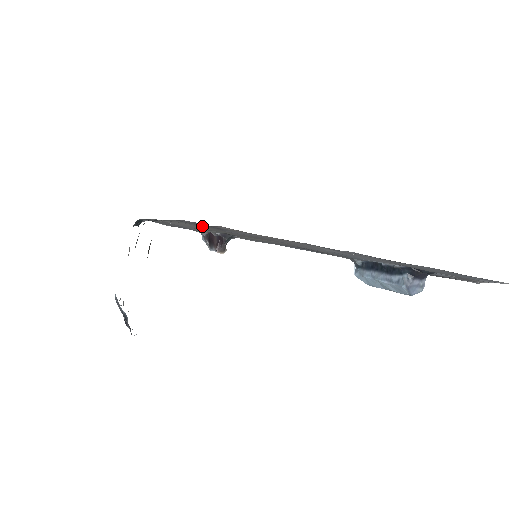
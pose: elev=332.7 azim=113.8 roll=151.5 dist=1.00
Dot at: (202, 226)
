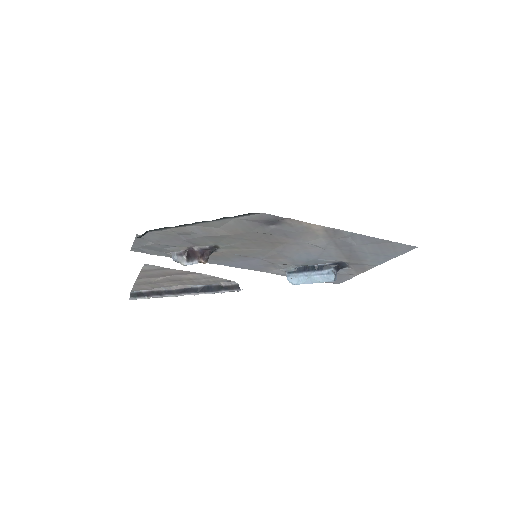
Dot at: (245, 227)
